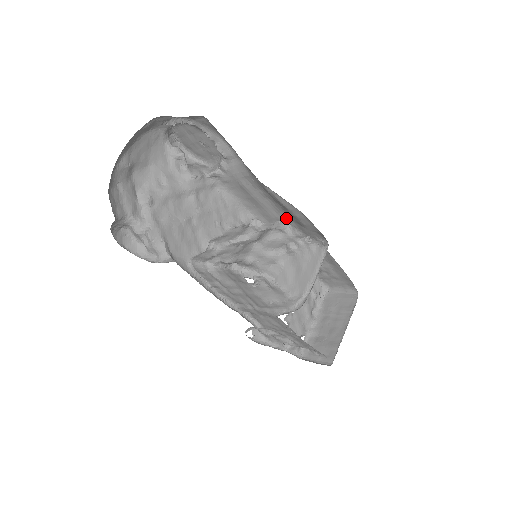
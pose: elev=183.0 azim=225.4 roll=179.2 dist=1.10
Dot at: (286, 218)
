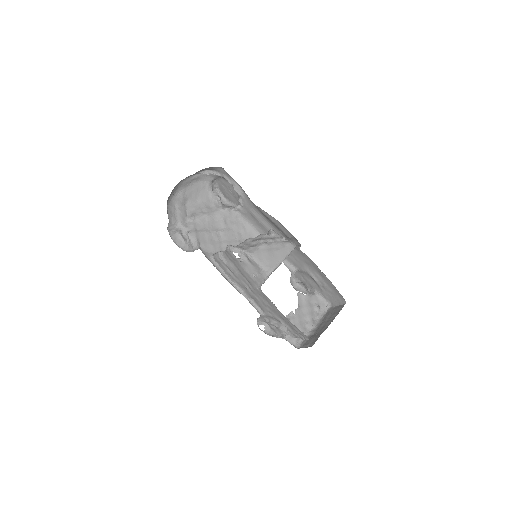
Dot at: occluded
